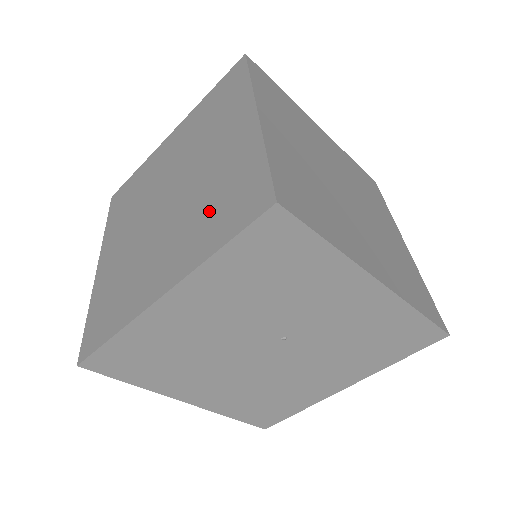
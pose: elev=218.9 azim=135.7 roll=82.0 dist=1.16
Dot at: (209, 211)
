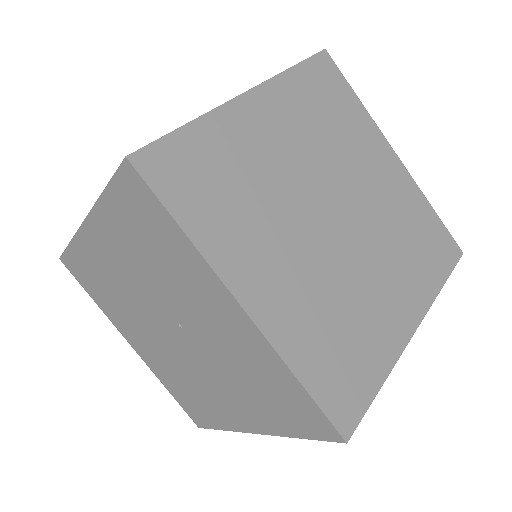
Dot at: occluded
